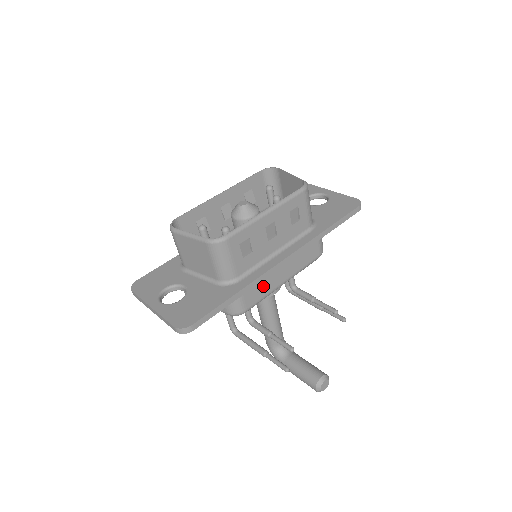
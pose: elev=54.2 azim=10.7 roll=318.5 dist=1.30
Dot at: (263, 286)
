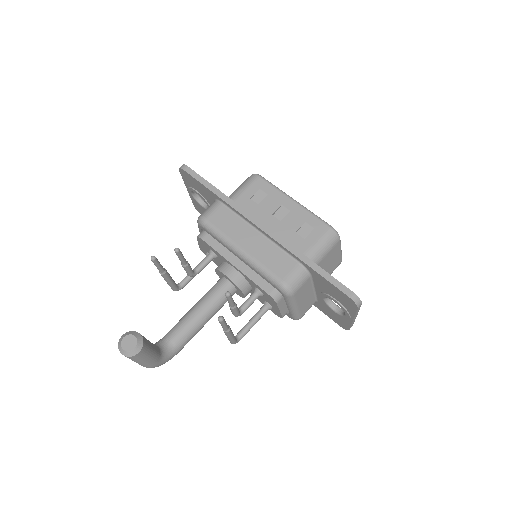
Dot at: (232, 225)
